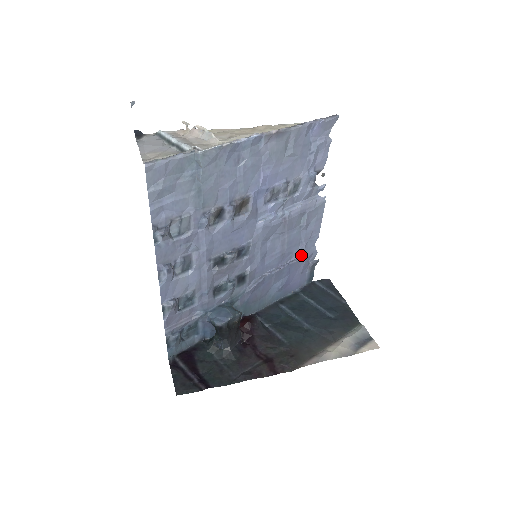
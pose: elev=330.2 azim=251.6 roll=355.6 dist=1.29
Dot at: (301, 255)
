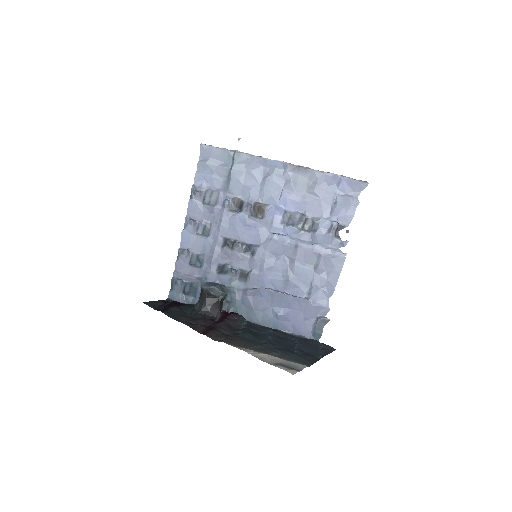
Dot at: (309, 298)
